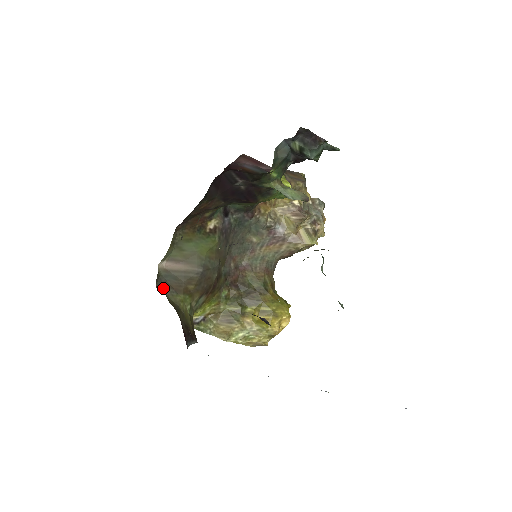
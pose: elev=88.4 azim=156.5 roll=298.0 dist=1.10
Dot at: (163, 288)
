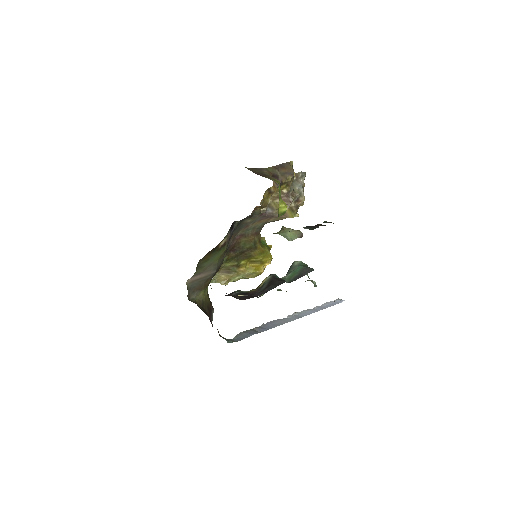
Dot at: (191, 294)
